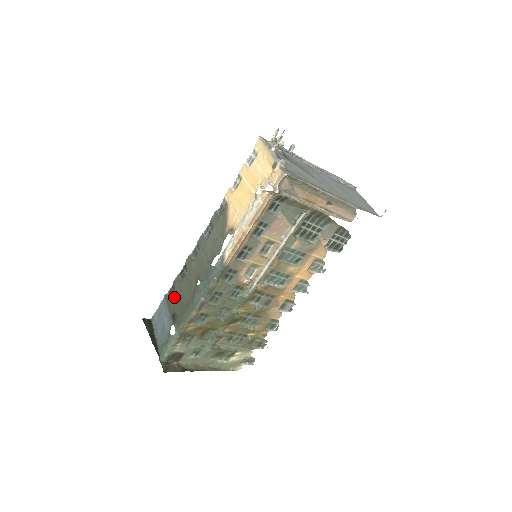
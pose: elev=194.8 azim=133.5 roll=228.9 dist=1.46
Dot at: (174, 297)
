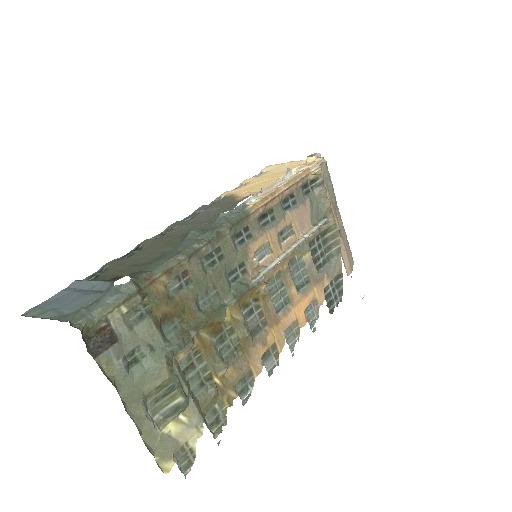
Dot at: (110, 270)
